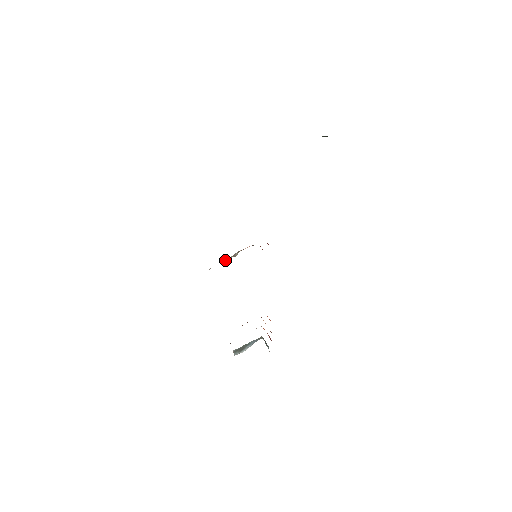
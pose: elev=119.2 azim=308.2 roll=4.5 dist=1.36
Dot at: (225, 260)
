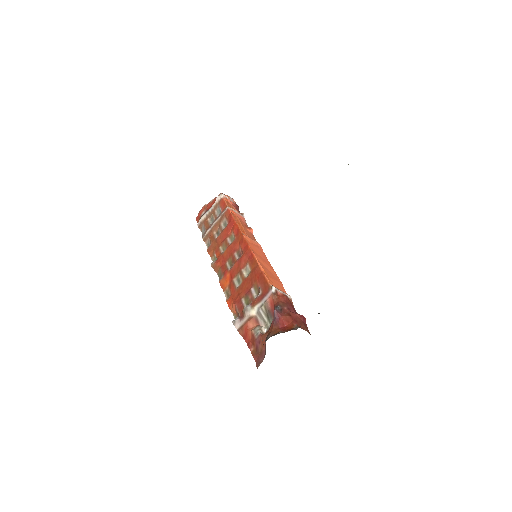
Dot at: (248, 314)
